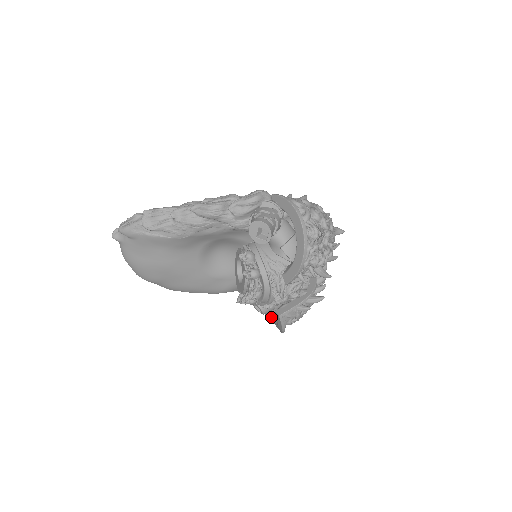
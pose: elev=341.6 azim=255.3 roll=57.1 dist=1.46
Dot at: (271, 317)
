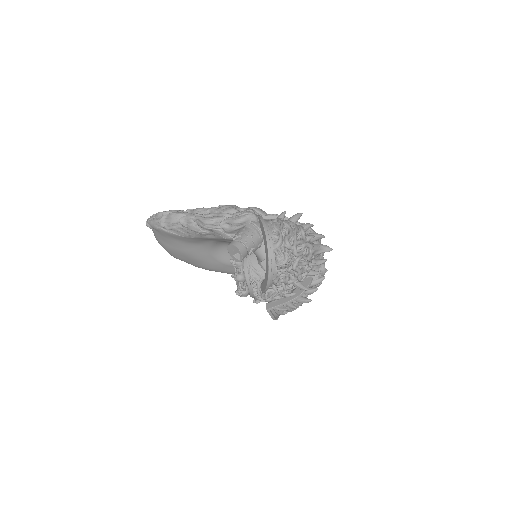
Dot at: occluded
